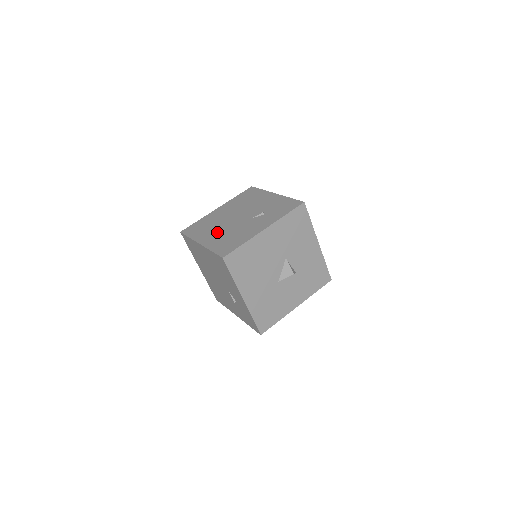
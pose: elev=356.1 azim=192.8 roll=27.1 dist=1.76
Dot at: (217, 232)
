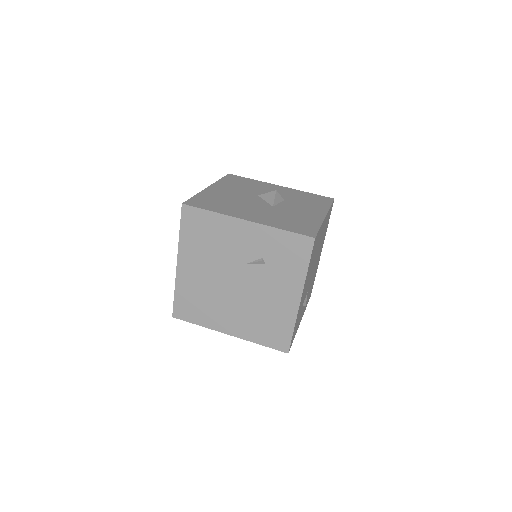
Dot at: occluded
